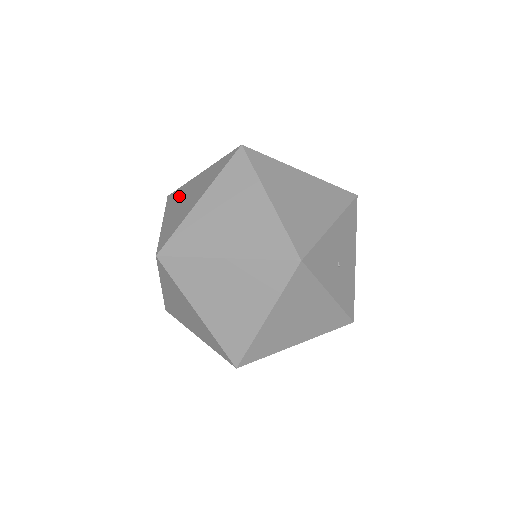
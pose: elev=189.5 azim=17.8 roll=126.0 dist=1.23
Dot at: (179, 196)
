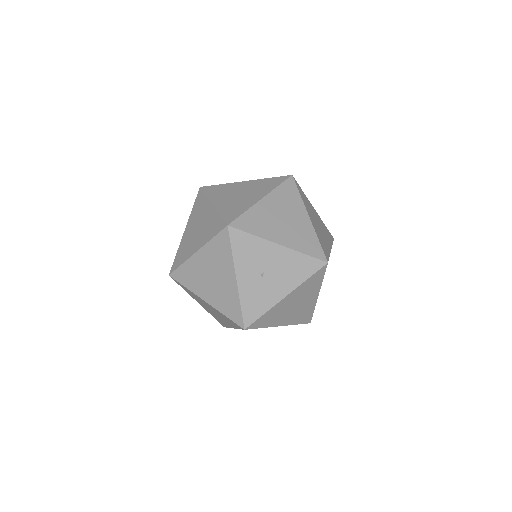
Dot at: occluded
